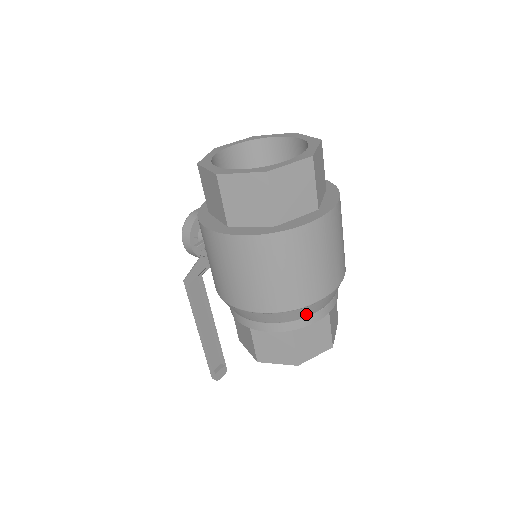
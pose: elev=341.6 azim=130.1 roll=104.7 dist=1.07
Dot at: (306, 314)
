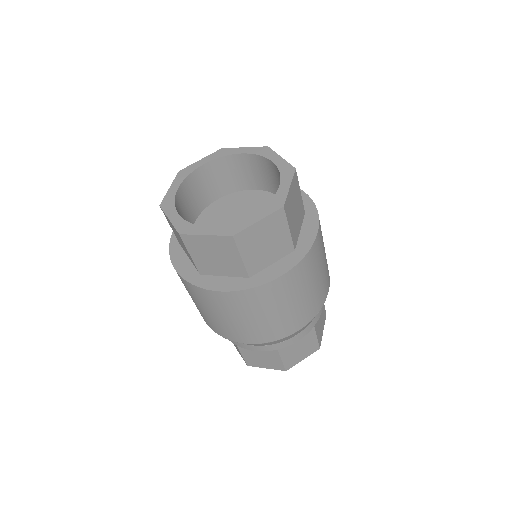
Dot at: (242, 343)
